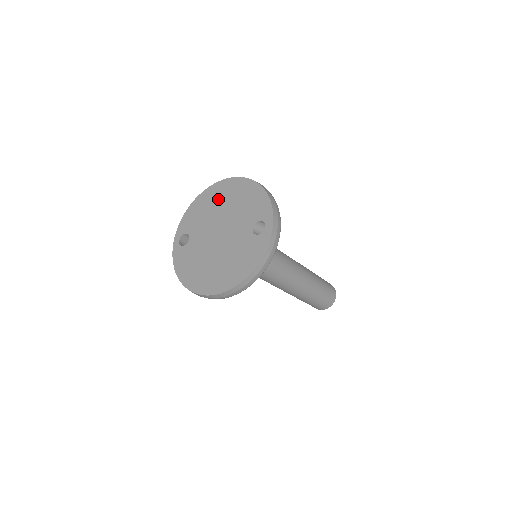
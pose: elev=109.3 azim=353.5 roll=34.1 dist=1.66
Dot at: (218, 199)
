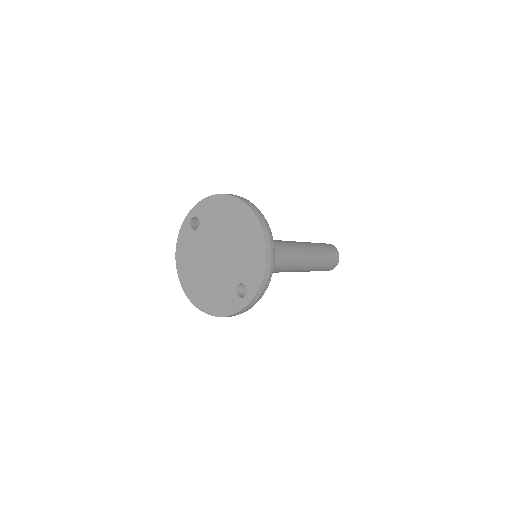
Dot at: (234, 221)
